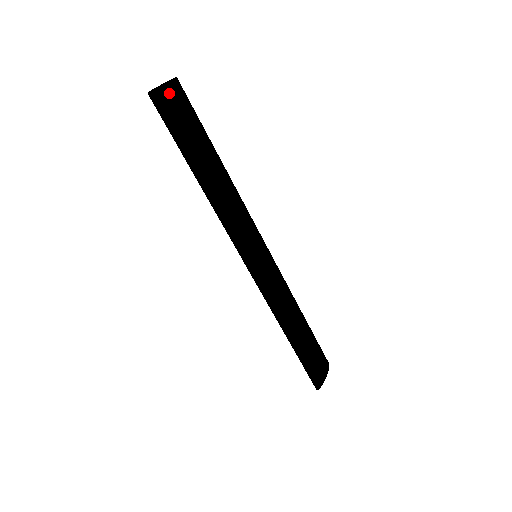
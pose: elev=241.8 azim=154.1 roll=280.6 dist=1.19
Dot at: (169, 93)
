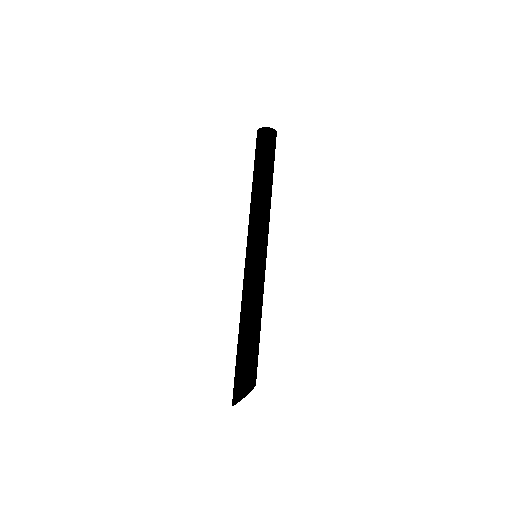
Dot at: (273, 134)
